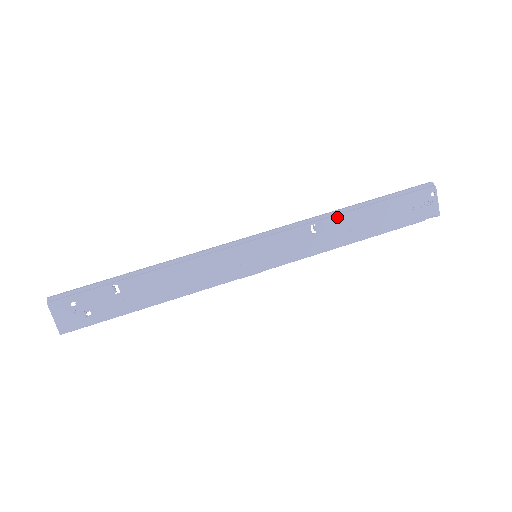
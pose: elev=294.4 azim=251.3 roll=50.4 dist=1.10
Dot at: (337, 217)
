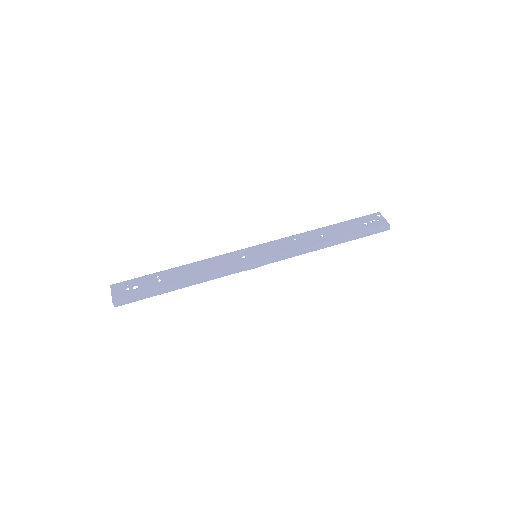
Dot at: (311, 231)
